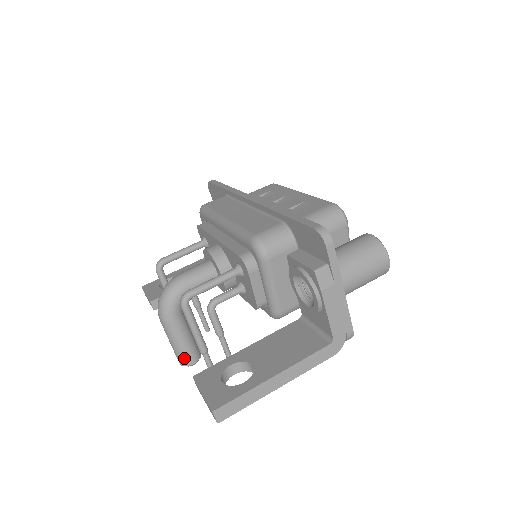
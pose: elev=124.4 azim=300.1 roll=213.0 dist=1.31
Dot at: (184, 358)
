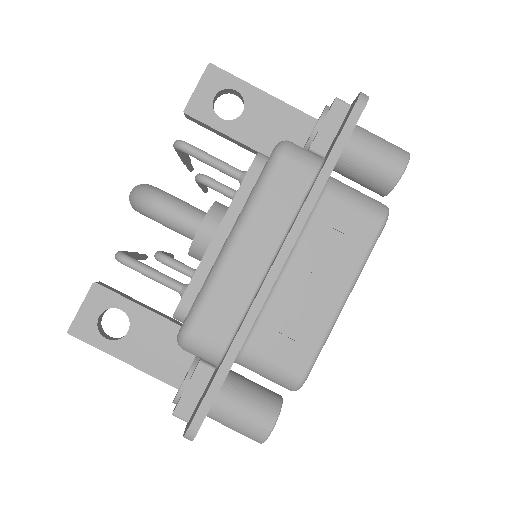
Dot at: occluded
